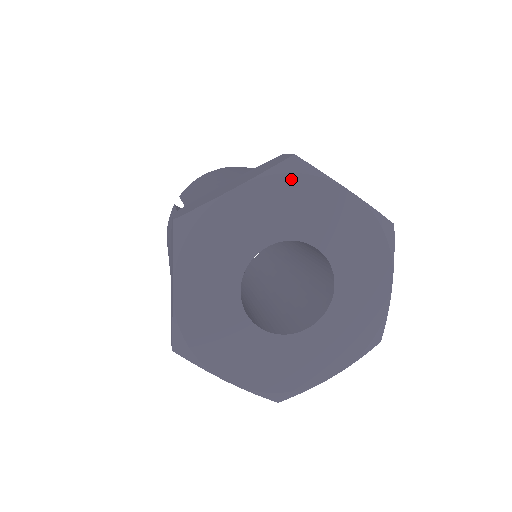
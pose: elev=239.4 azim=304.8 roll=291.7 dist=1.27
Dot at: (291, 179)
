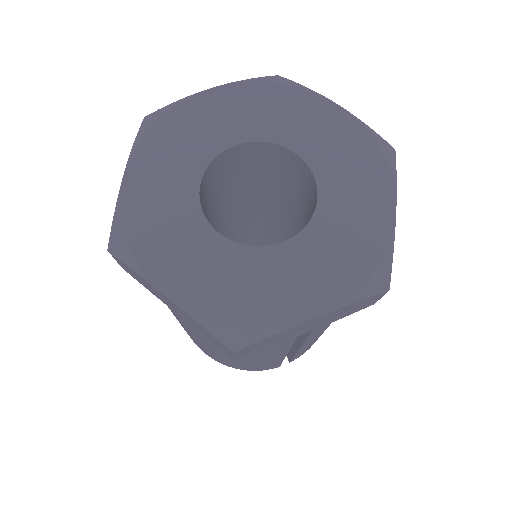
Dot at: (158, 127)
